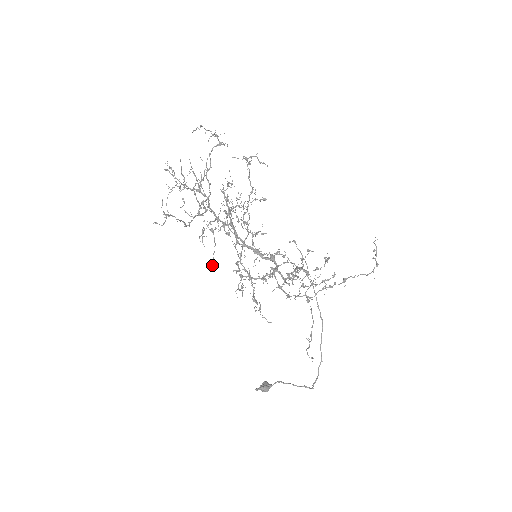
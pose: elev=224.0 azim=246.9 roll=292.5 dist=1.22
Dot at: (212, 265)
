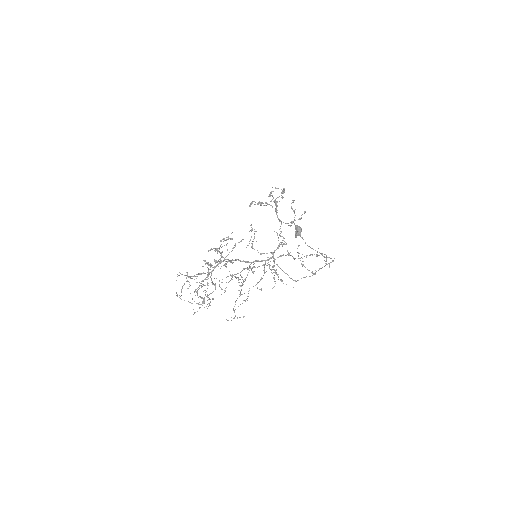
Dot at: occluded
